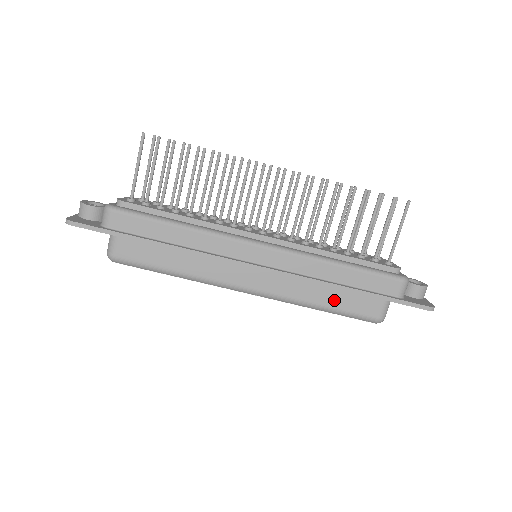
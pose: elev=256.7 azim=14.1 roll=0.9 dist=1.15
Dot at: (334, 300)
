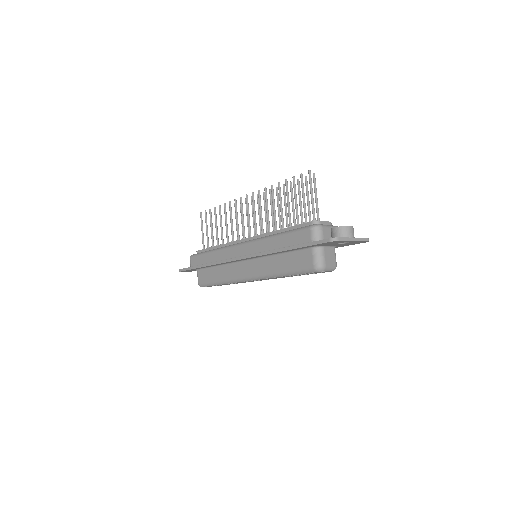
Dot at: (285, 264)
